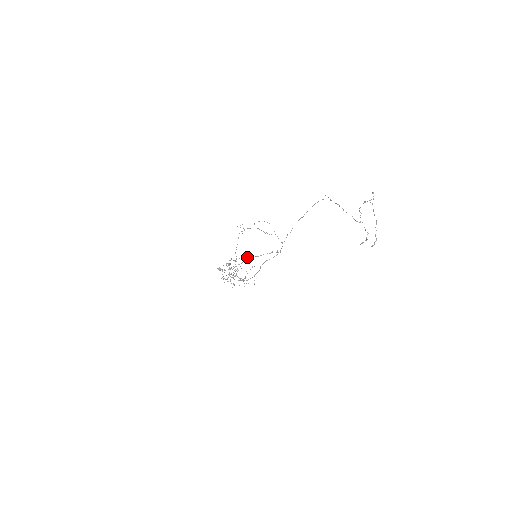
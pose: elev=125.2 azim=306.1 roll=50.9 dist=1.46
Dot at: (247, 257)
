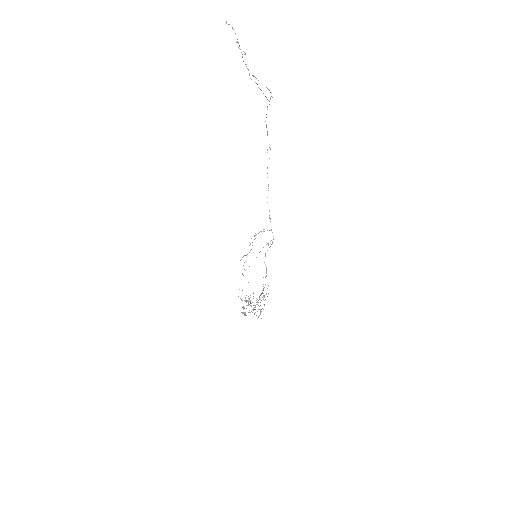
Dot at: occluded
